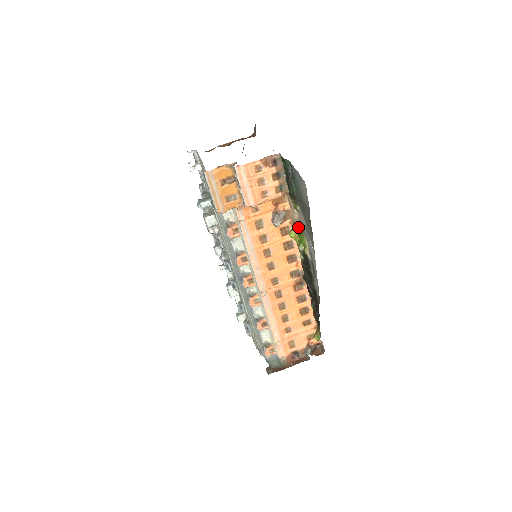
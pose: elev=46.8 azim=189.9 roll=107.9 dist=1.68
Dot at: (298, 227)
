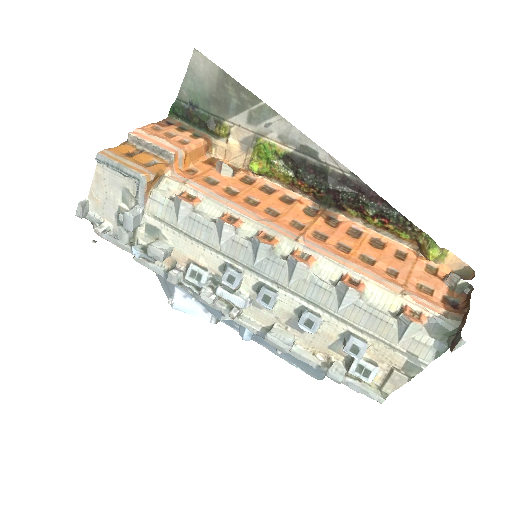
Dot at: (250, 151)
